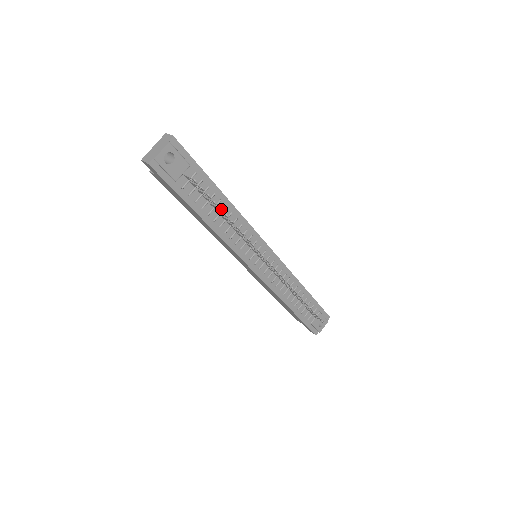
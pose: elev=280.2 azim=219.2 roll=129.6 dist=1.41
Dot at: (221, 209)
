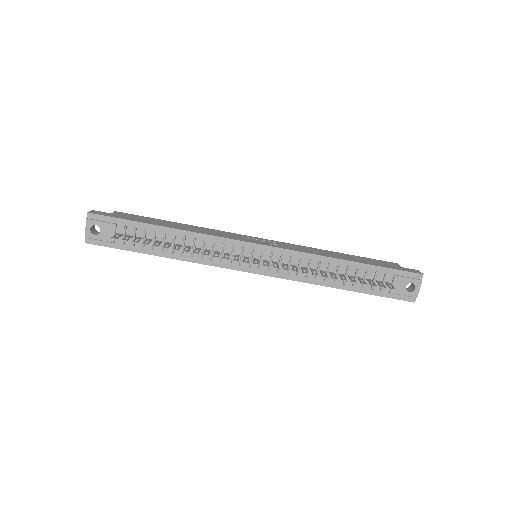
Dot at: occluded
